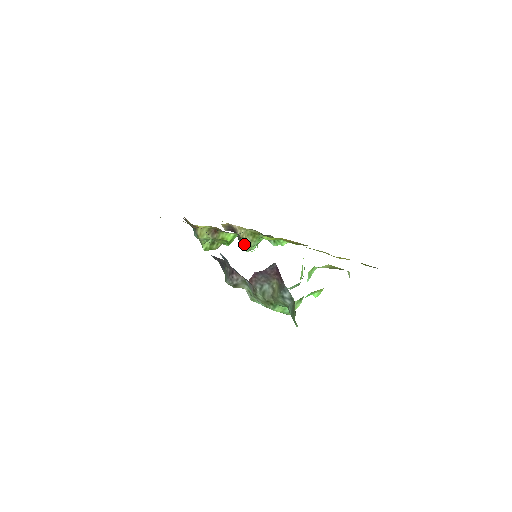
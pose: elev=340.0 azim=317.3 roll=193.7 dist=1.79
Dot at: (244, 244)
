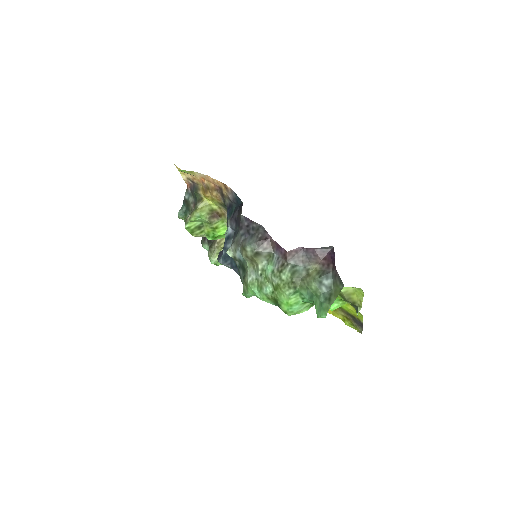
Dot at: (215, 253)
